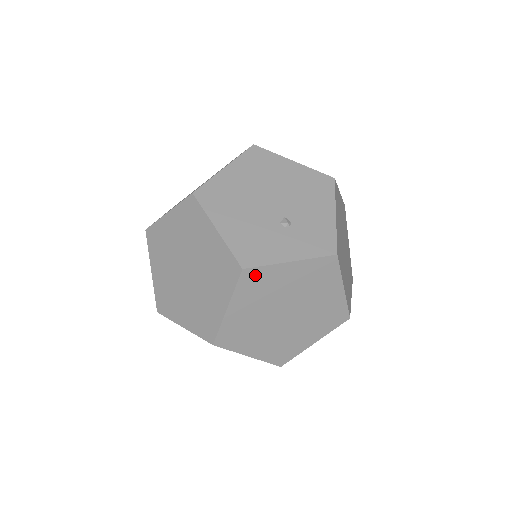
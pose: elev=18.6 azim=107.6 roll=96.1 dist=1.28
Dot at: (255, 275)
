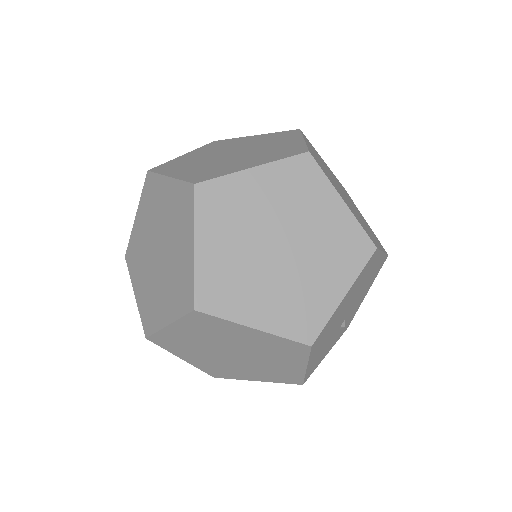
Dot at: occluded
